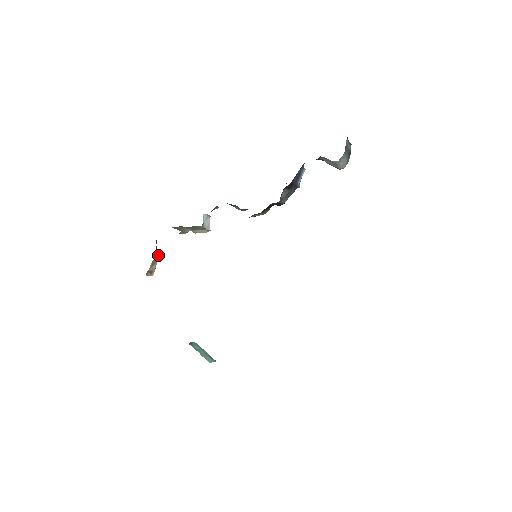
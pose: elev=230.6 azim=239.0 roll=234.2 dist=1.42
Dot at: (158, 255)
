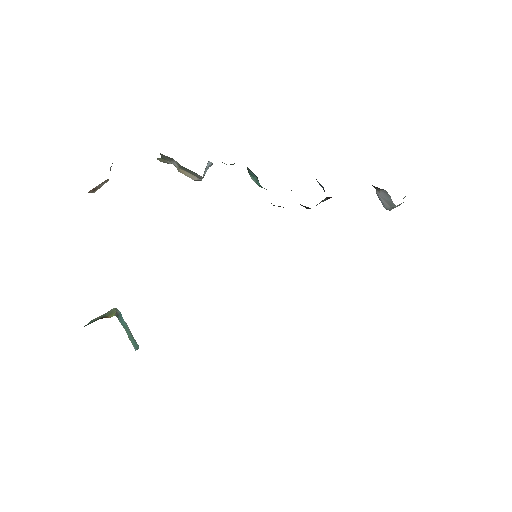
Dot at: occluded
